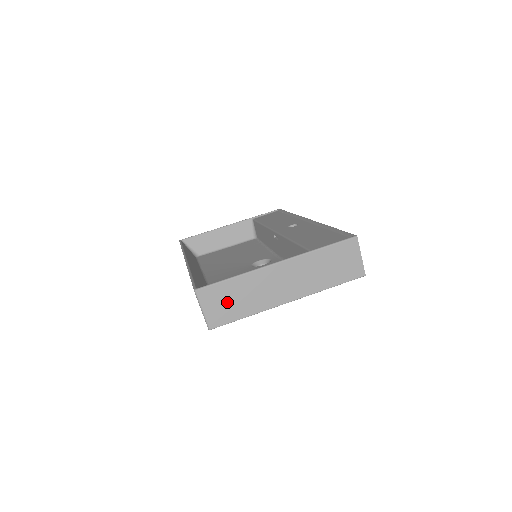
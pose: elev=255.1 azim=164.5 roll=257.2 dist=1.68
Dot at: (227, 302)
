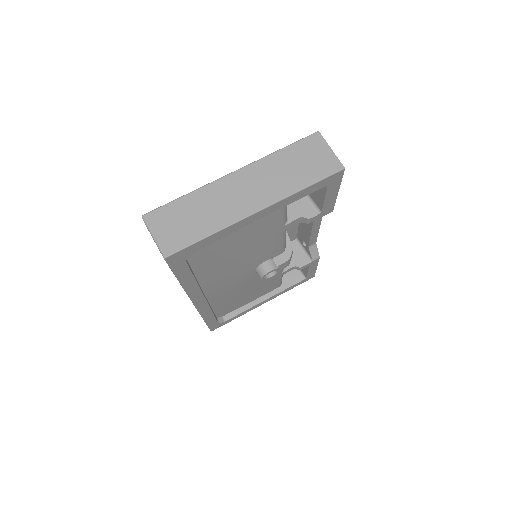
Dot at: (181, 223)
